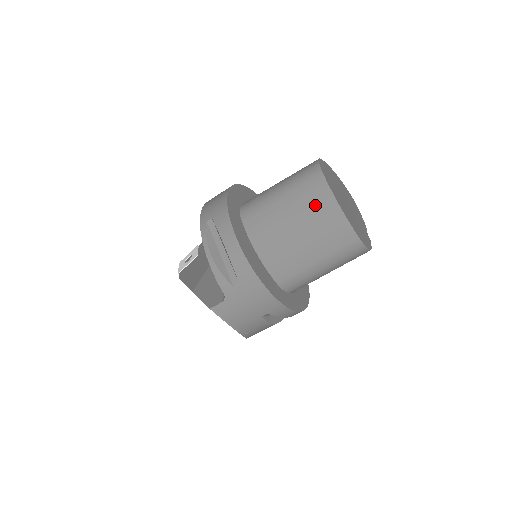
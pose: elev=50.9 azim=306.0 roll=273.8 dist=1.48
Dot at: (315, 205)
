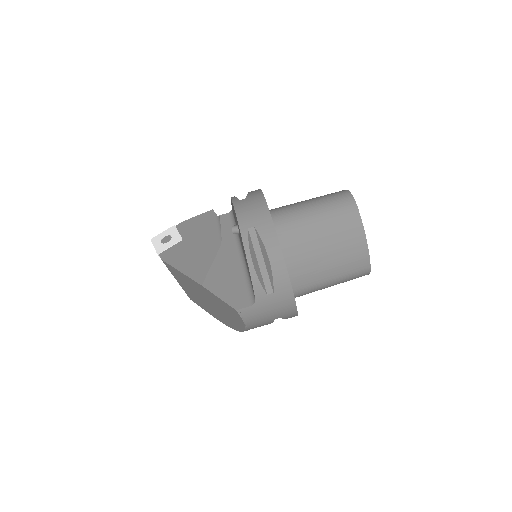
Dot at: (347, 234)
